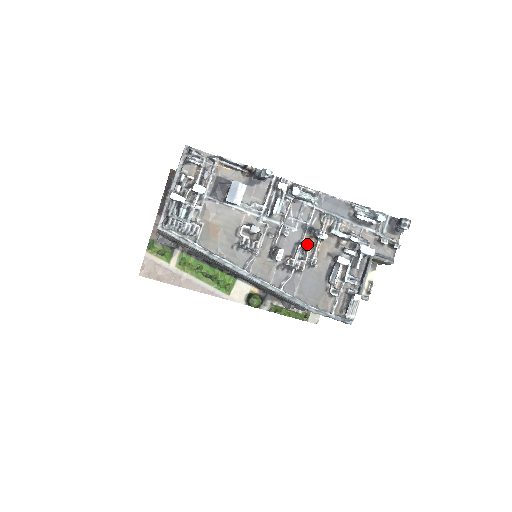
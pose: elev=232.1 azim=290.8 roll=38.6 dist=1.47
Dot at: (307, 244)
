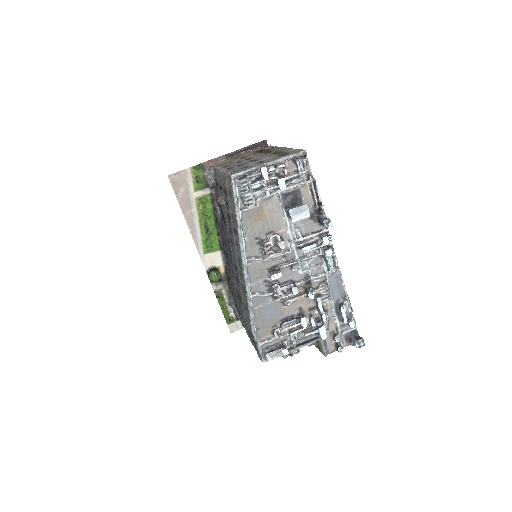
Dot at: occluded
